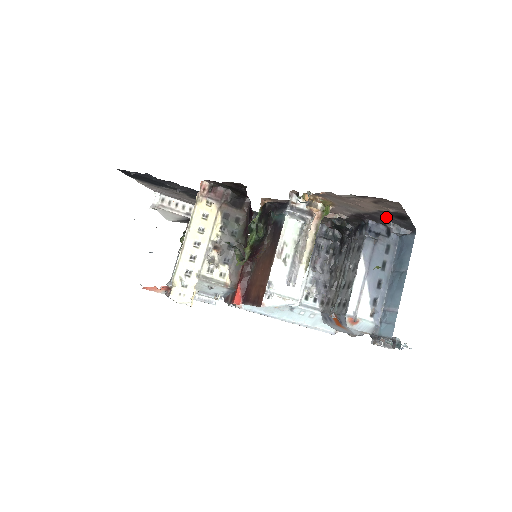
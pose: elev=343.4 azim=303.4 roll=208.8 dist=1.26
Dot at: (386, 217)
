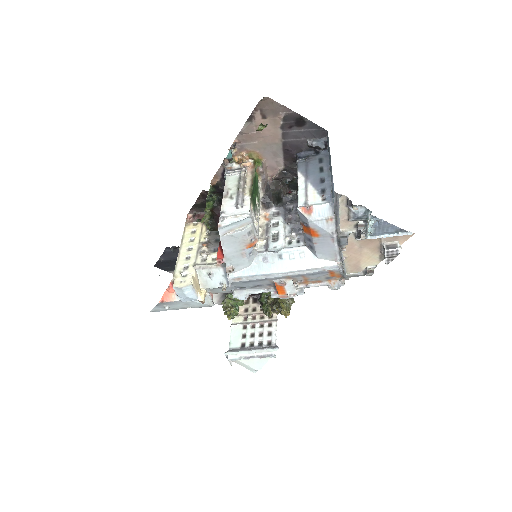
Dot at: (295, 134)
